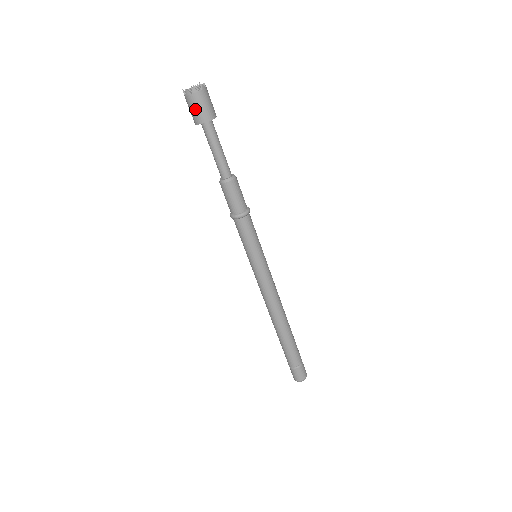
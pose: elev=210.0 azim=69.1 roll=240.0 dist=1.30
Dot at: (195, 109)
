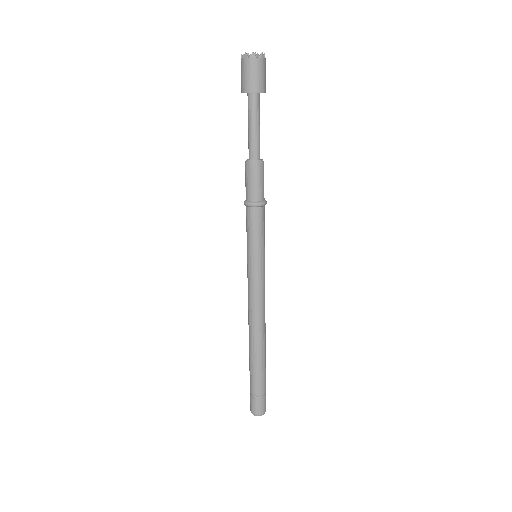
Dot at: (247, 75)
